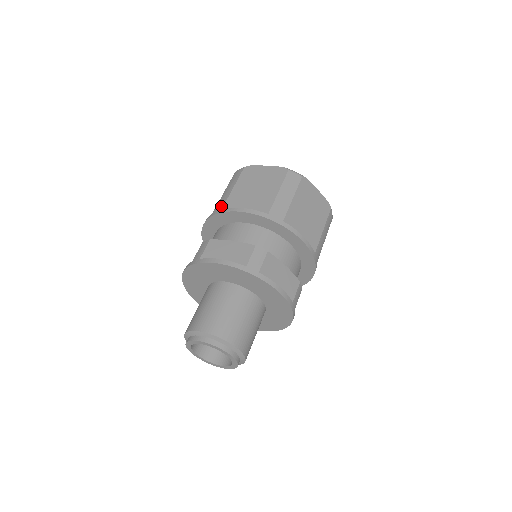
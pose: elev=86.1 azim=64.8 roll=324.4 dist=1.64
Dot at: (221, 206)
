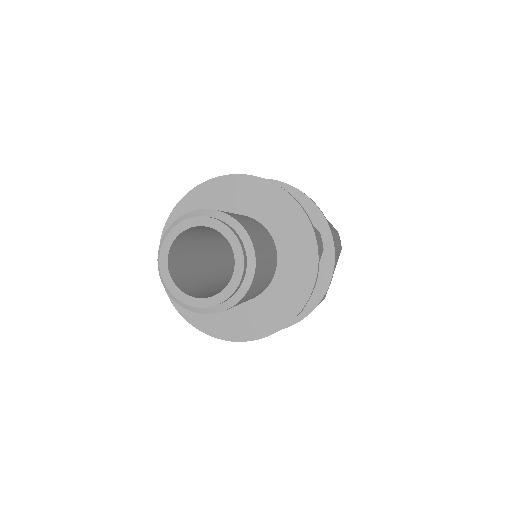
Dot at: occluded
